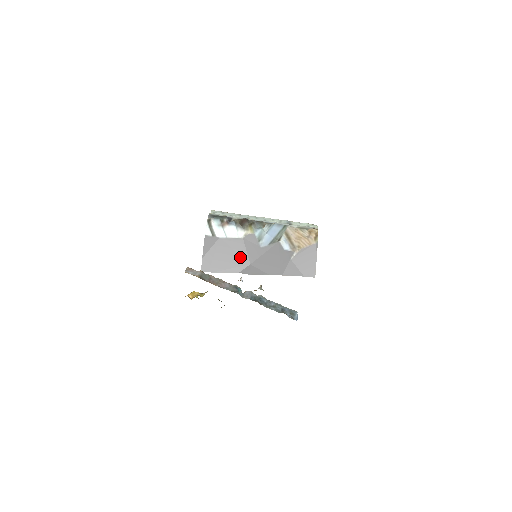
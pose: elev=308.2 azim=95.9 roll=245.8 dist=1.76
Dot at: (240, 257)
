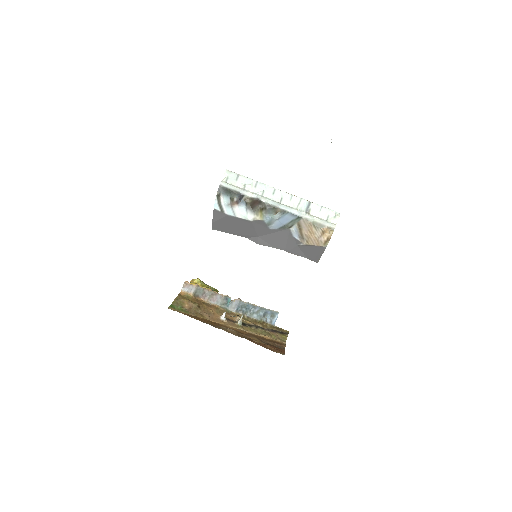
Dot at: (248, 231)
